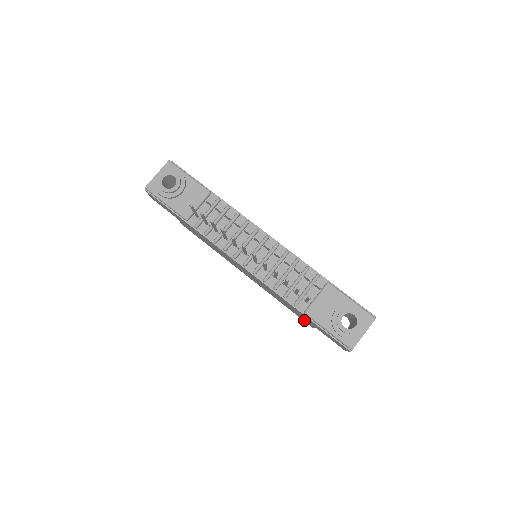
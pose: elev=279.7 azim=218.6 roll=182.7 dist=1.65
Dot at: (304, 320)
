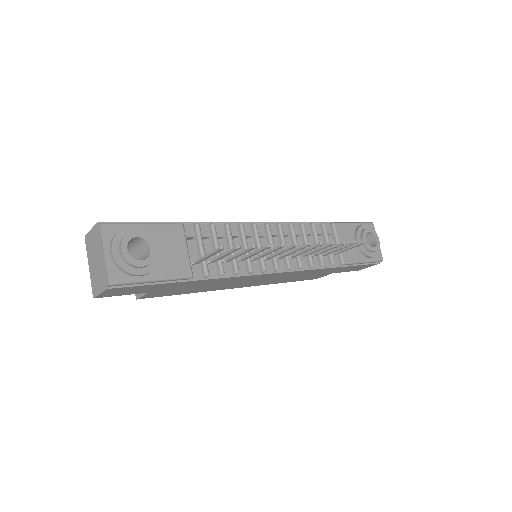
Dot at: (311, 278)
